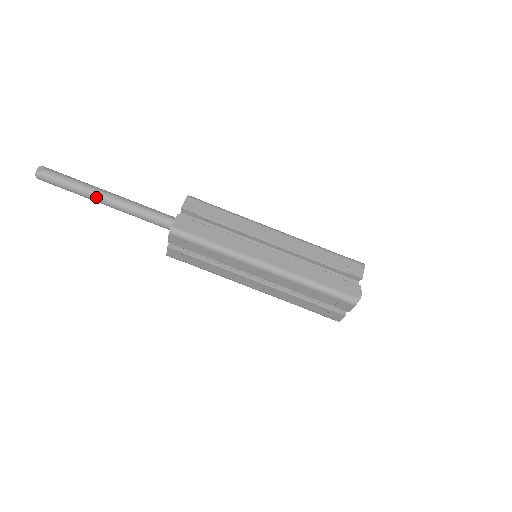
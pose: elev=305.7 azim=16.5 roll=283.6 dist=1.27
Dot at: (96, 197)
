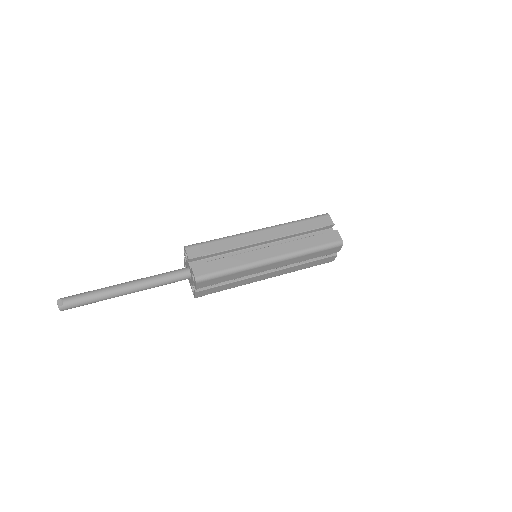
Dot at: (118, 293)
